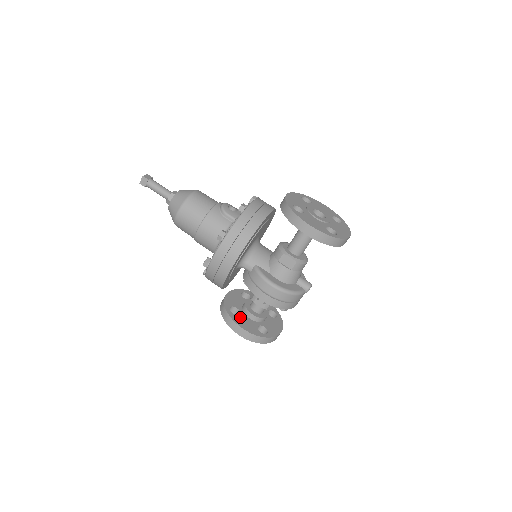
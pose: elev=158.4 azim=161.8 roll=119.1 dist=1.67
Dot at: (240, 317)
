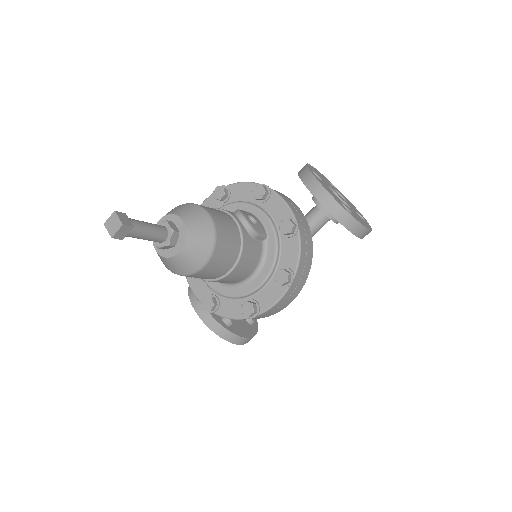
Dot at: (236, 325)
